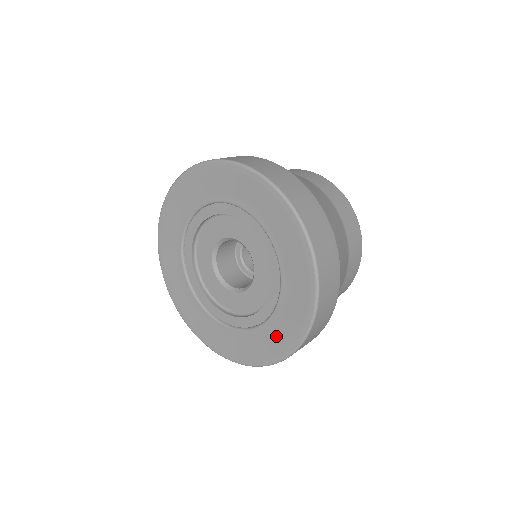
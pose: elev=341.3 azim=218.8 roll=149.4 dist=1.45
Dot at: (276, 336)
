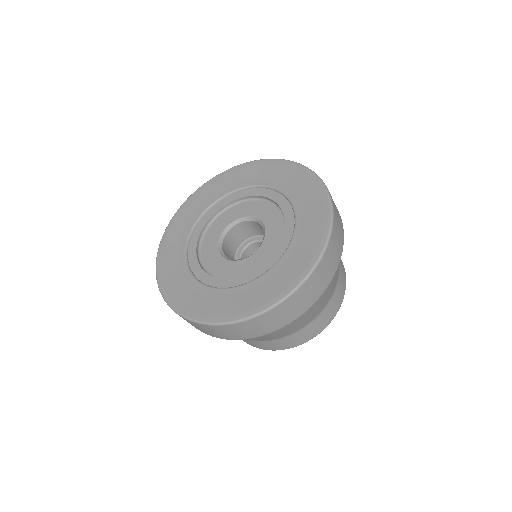
Dot at: (308, 234)
